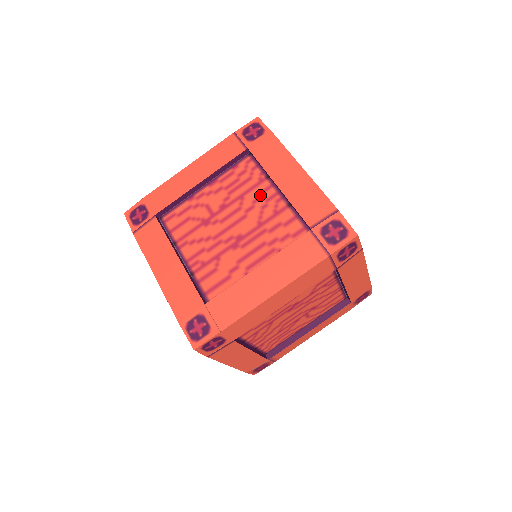
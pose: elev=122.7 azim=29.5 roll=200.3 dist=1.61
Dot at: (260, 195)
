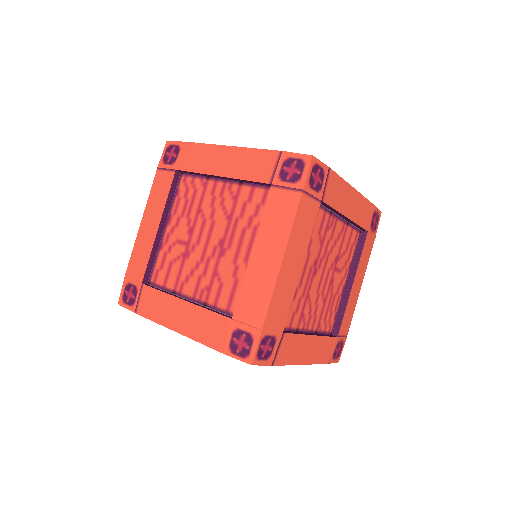
Dot at: (212, 196)
